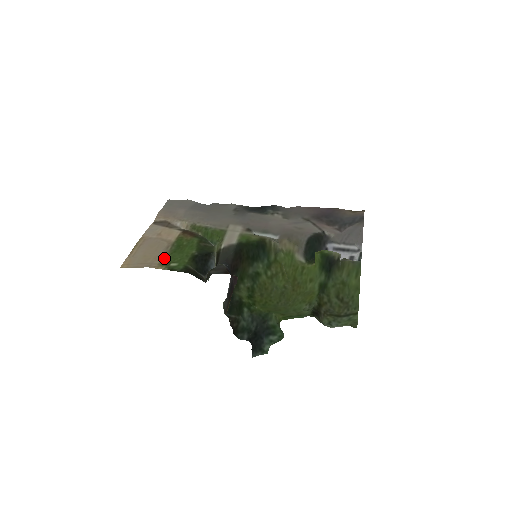
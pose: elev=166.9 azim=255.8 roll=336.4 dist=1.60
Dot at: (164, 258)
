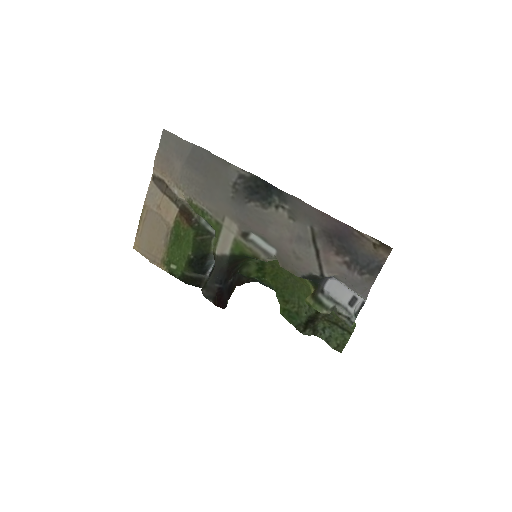
Dot at: (165, 252)
